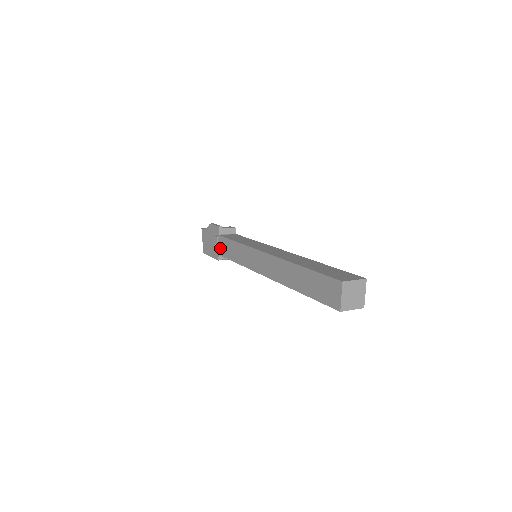
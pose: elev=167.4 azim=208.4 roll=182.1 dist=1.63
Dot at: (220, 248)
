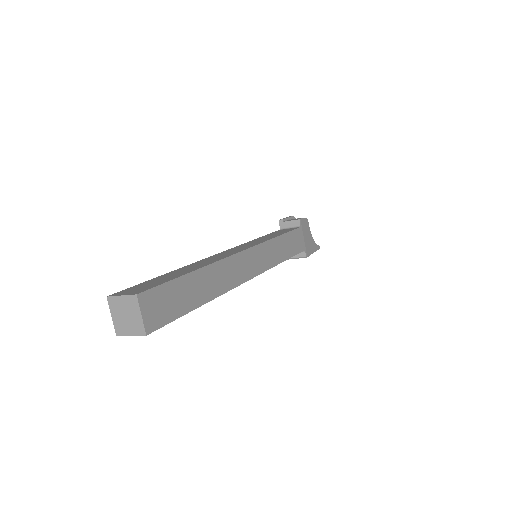
Dot at: occluded
